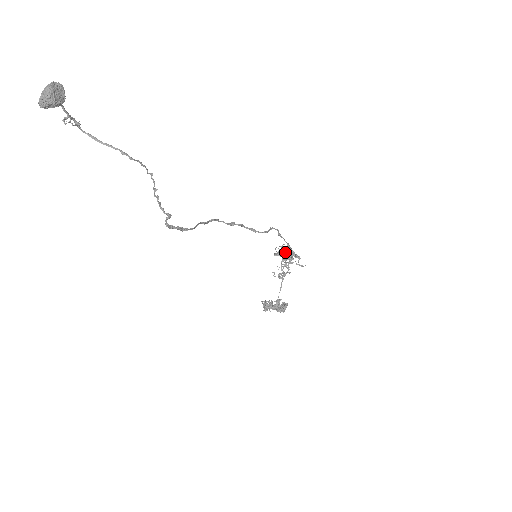
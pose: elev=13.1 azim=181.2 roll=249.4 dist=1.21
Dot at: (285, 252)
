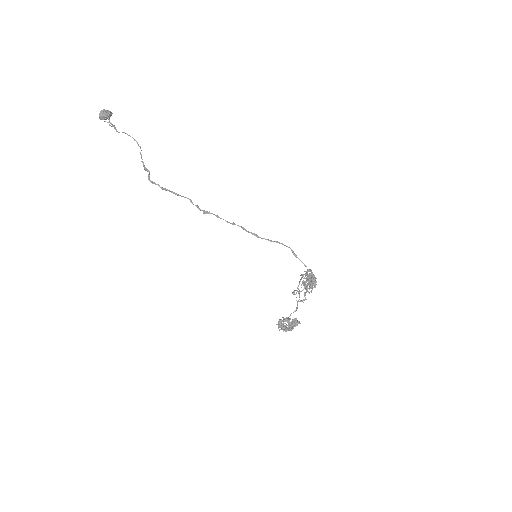
Dot at: occluded
